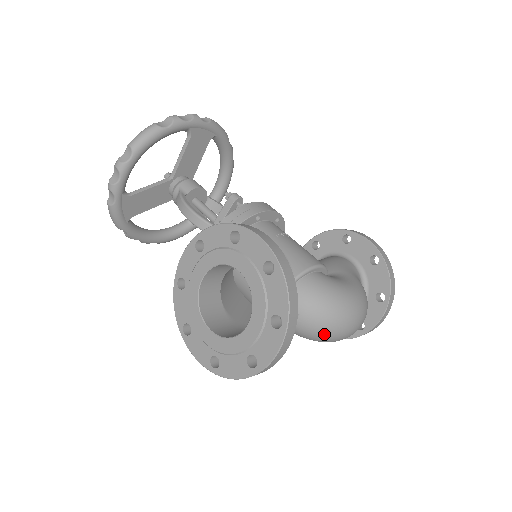
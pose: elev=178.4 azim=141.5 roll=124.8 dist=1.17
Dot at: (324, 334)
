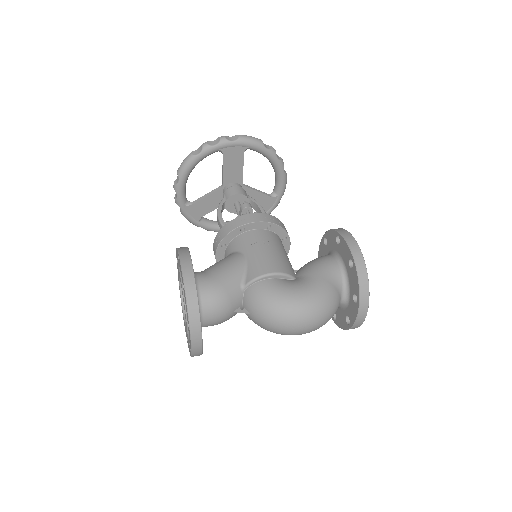
Dot at: (272, 330)
